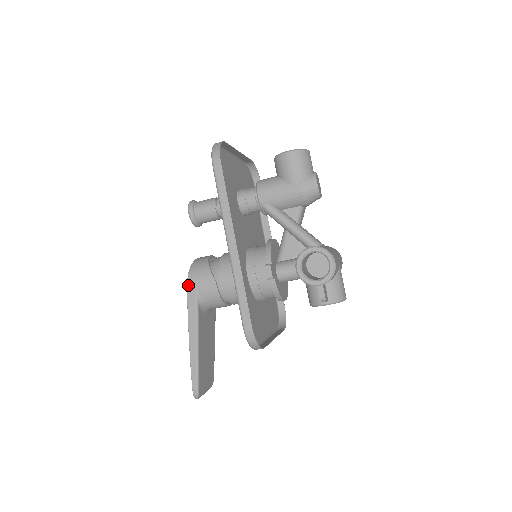
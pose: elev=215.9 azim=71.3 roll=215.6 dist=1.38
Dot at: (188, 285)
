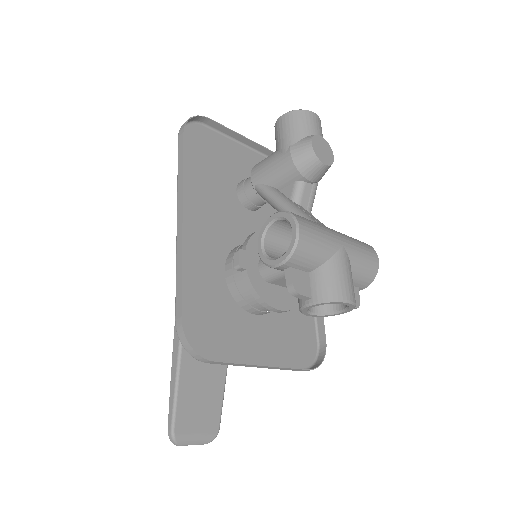
Dot at: occluded
